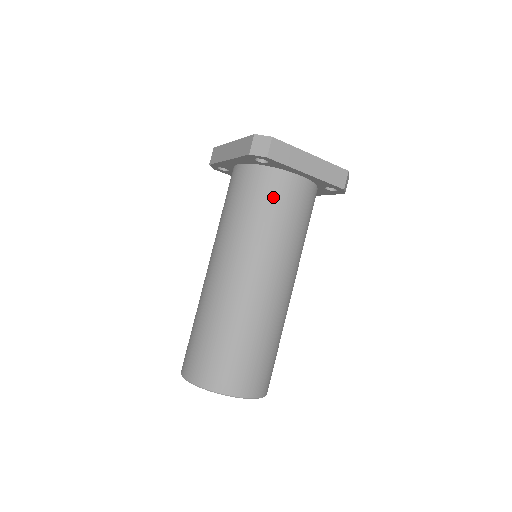
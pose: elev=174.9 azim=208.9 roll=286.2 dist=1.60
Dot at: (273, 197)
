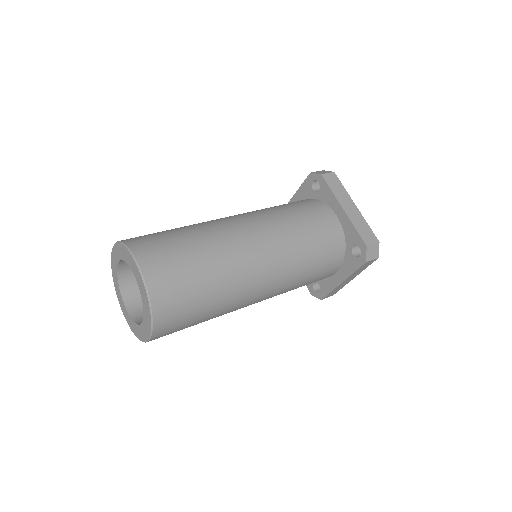
Dot at: (305, 208)
